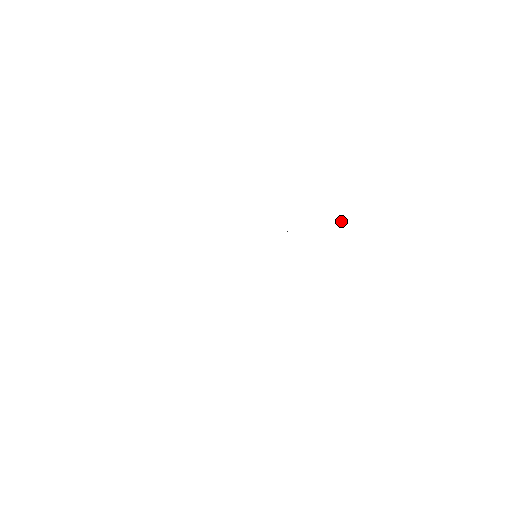
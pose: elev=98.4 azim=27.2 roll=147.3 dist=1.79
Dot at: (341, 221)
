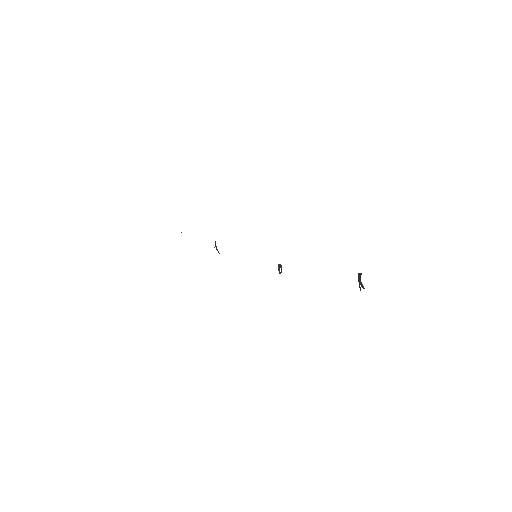
Dot at: occluded
